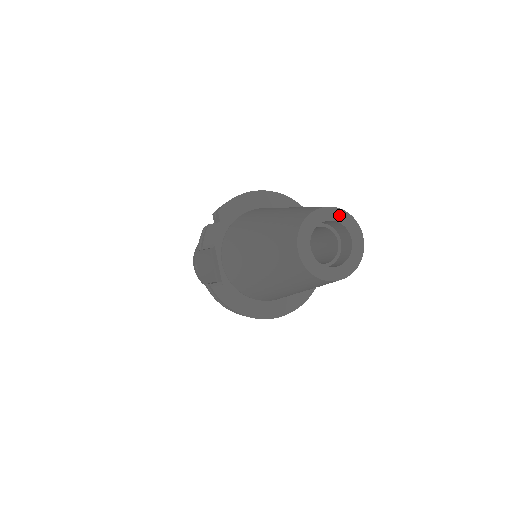
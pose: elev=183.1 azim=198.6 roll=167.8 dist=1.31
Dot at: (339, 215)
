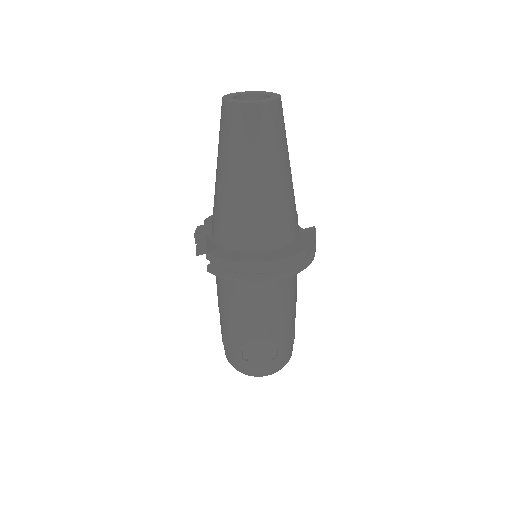
Dot at: (253, 92)
